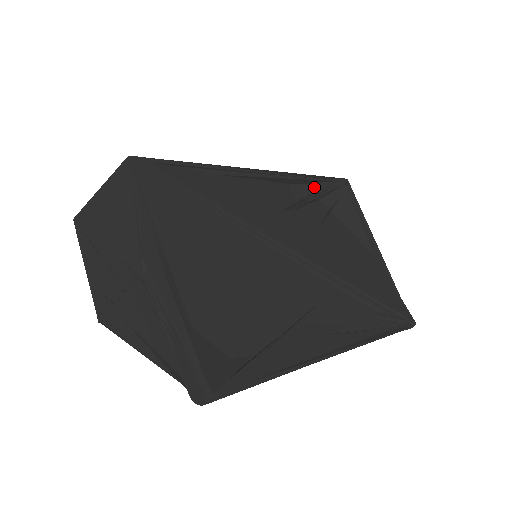
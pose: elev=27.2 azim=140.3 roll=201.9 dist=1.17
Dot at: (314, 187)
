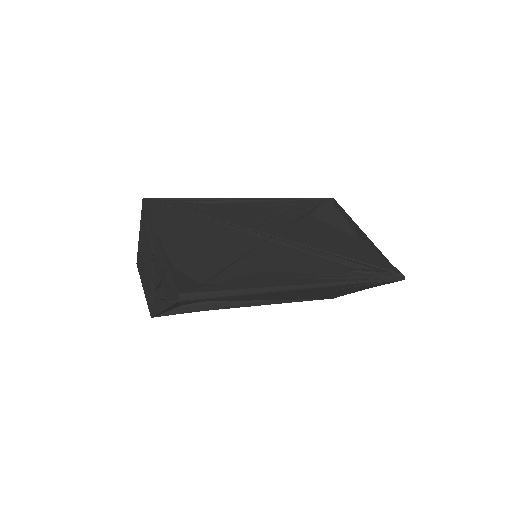
Dot at: occluded
